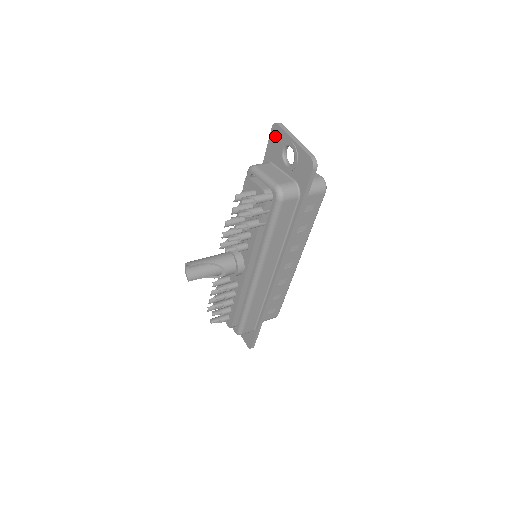
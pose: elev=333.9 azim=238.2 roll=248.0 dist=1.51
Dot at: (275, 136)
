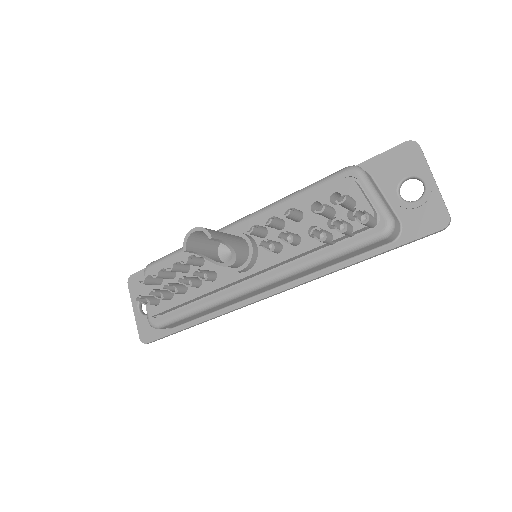
Dot at: (404, 154)
